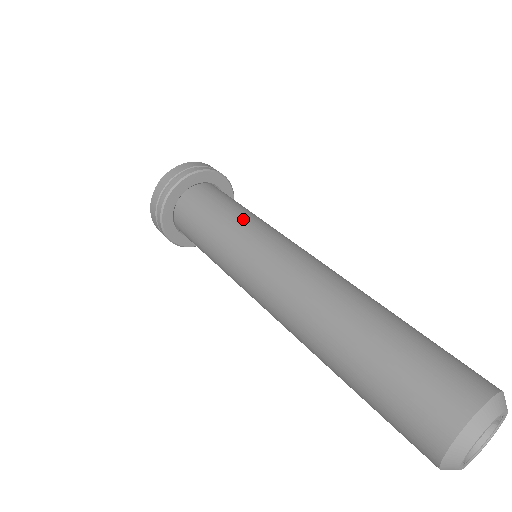
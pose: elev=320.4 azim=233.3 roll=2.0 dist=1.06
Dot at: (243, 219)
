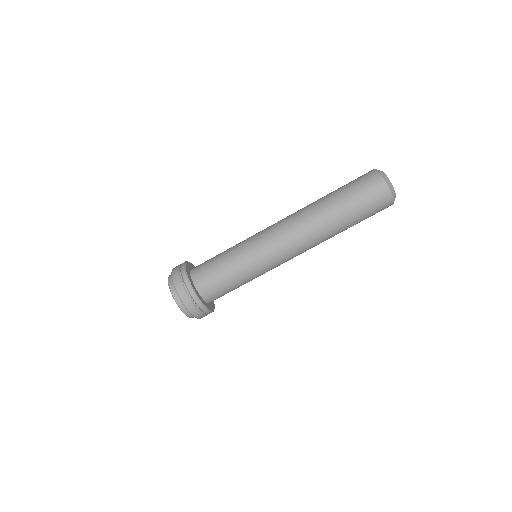
Dot at: occluded
